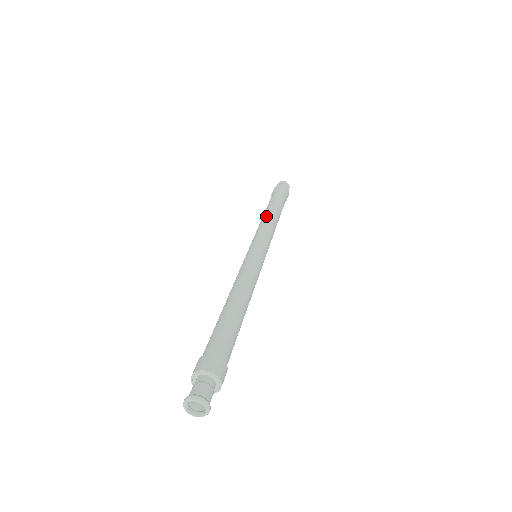
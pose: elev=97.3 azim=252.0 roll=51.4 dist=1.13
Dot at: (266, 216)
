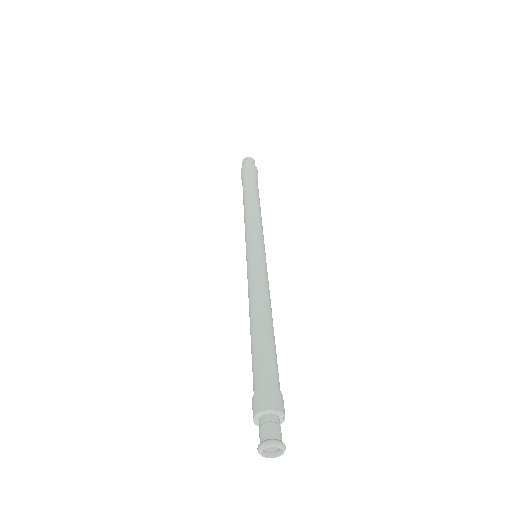
Dot at: (247, 207)
